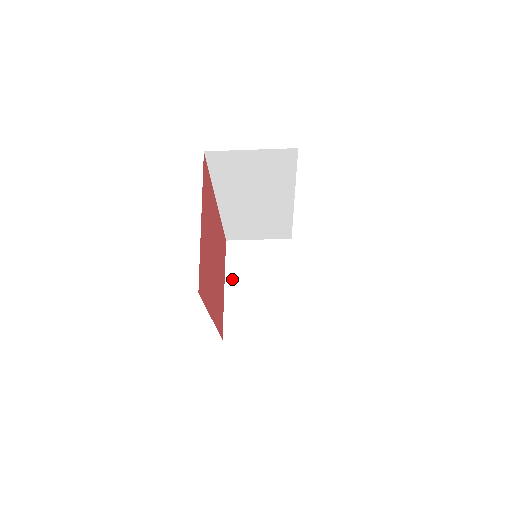
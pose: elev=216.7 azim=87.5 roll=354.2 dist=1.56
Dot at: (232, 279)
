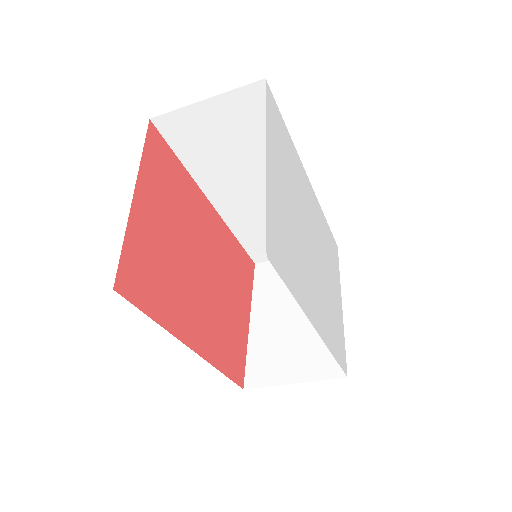
Dot at: (260, 308)
